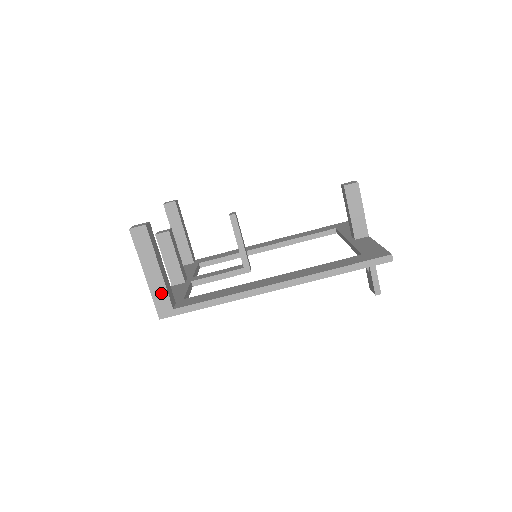
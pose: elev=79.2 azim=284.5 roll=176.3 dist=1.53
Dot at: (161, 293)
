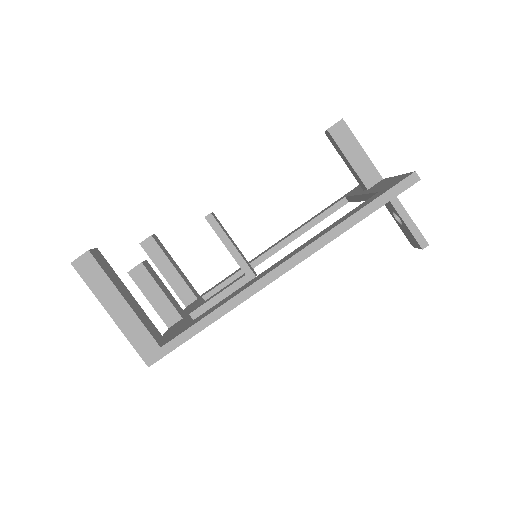
Dot at: (138, 332)
